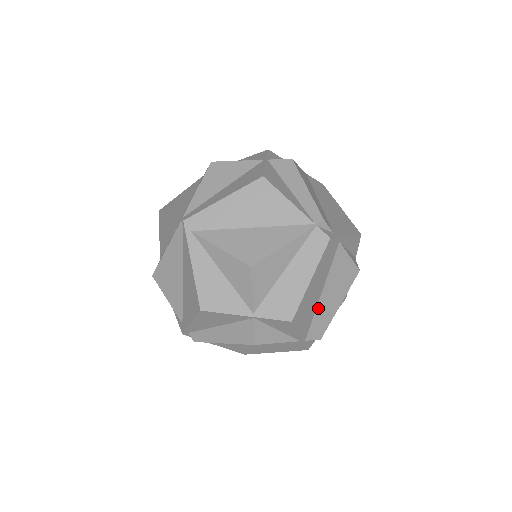
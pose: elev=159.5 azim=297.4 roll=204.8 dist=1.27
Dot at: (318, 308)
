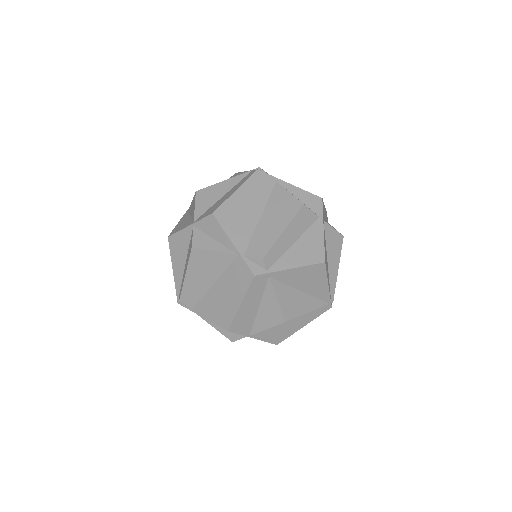
Dot at: (258, 229)
